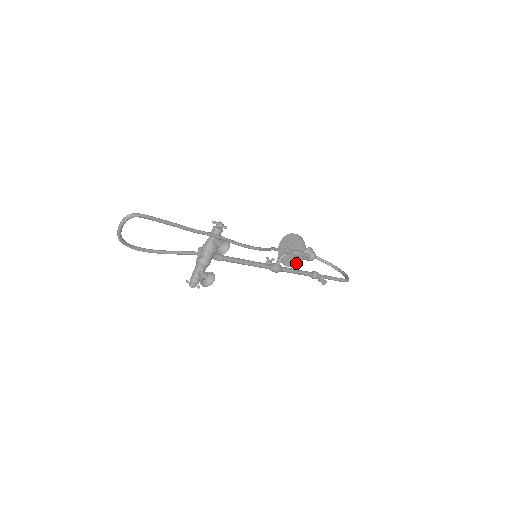
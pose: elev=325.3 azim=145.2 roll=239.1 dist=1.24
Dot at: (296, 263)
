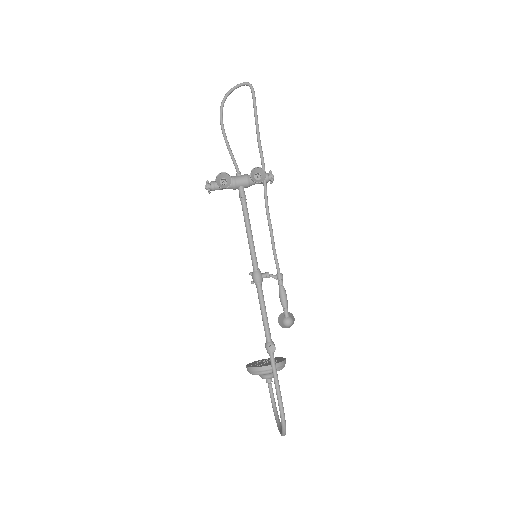
Dot at: (259, 366)
